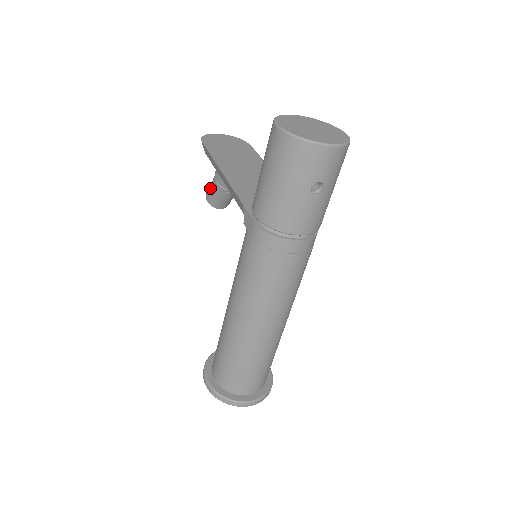
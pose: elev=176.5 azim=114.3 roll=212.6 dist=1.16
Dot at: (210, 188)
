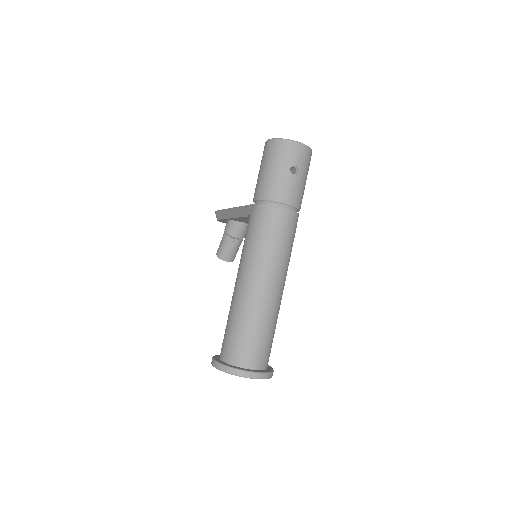
Dot at: (220, 244)
